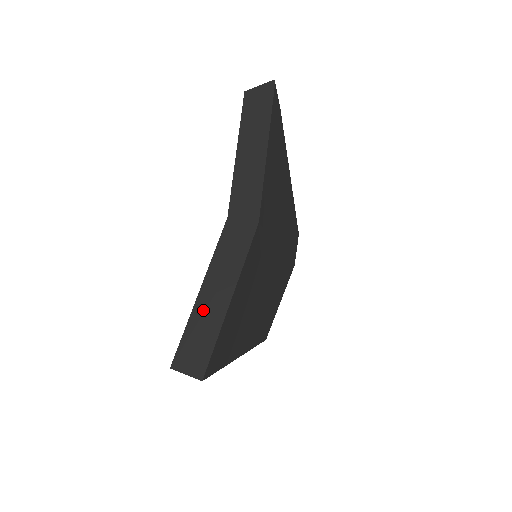
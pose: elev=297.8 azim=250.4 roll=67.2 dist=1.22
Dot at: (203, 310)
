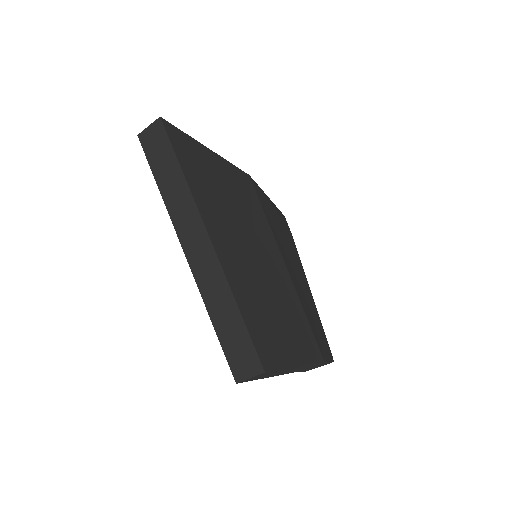
Dot at: occluded
